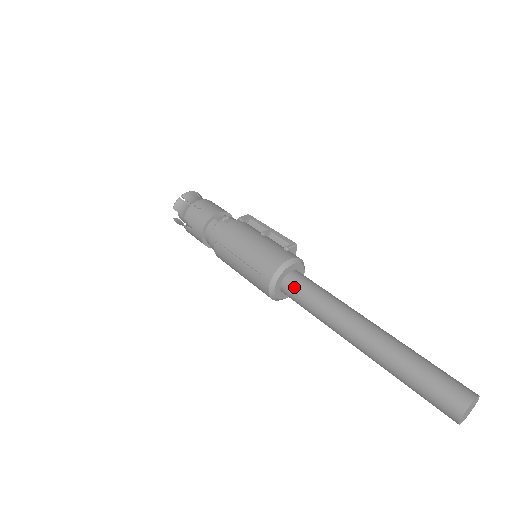
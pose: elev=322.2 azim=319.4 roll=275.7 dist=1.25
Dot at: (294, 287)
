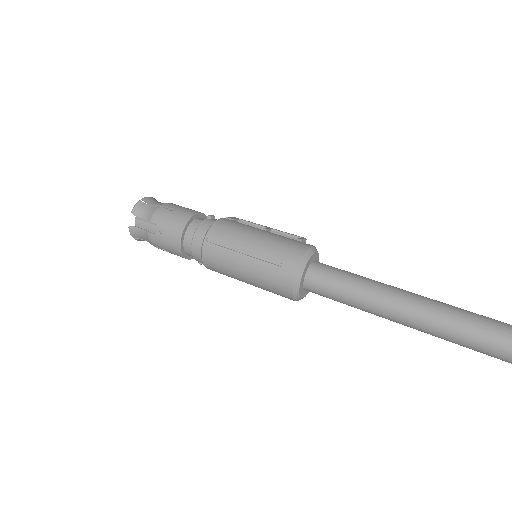
Dot at: (325, 274)
